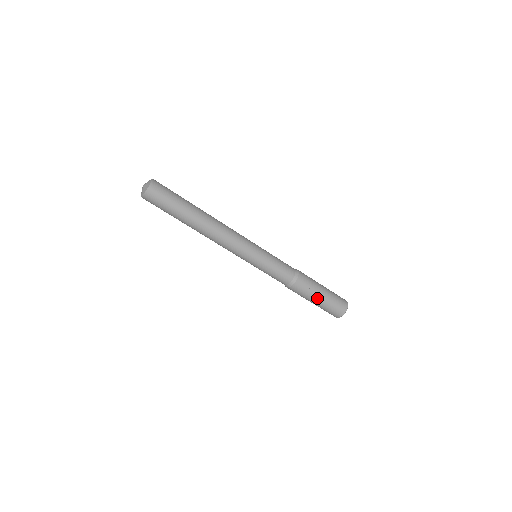
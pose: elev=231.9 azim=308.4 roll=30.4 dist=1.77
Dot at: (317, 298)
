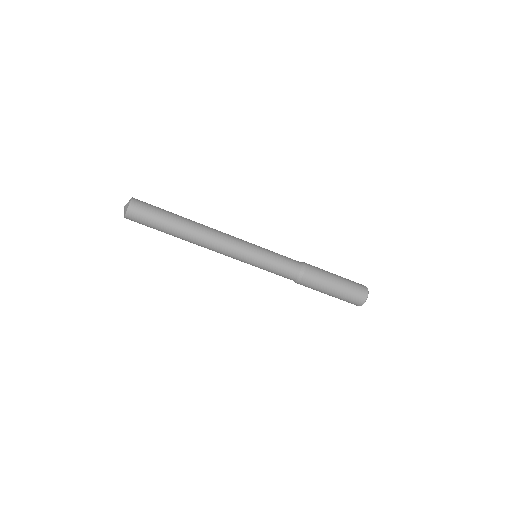
Dot at: (334, 280)
